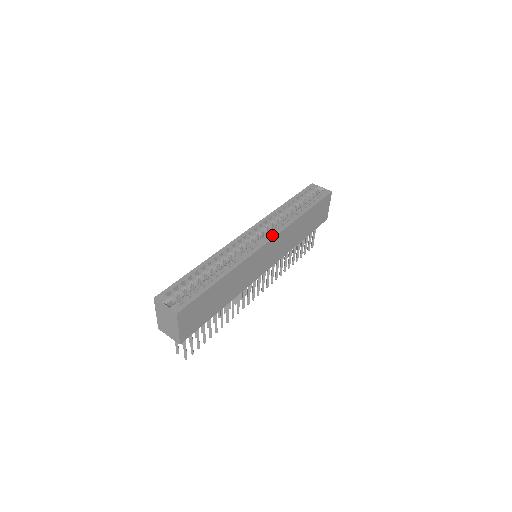
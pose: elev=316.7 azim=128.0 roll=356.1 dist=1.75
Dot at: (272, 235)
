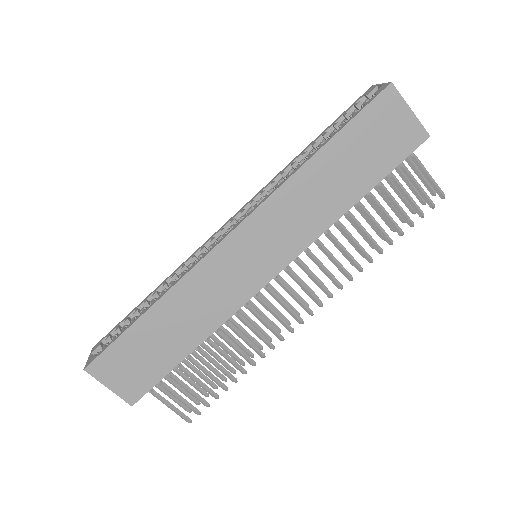
Dot at: (242, 219)
